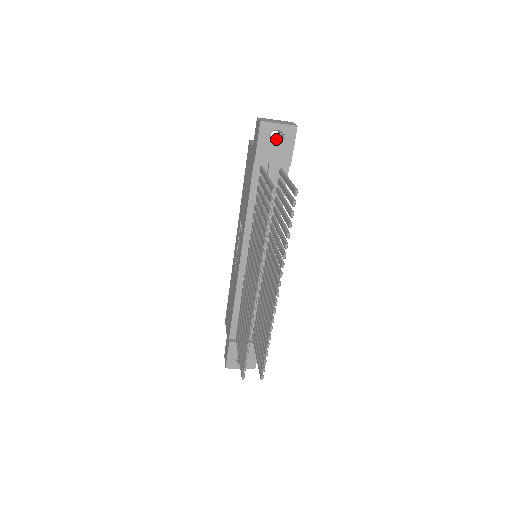
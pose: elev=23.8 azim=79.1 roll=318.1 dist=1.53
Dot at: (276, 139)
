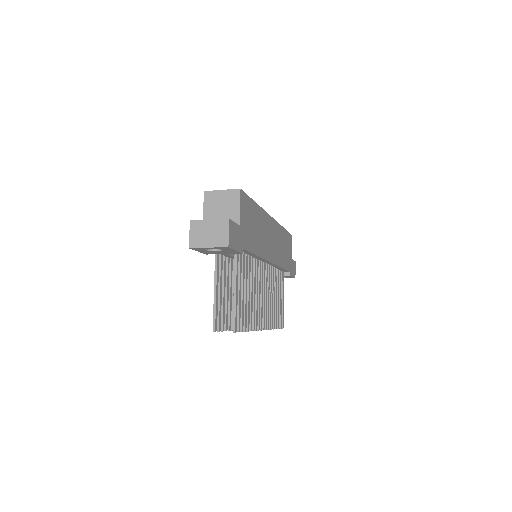
Dot at: occluded
